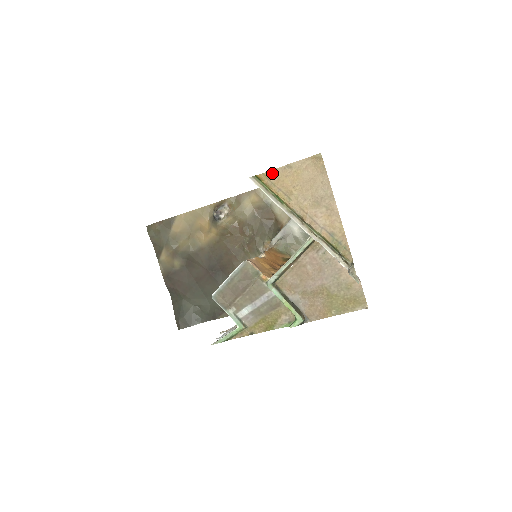
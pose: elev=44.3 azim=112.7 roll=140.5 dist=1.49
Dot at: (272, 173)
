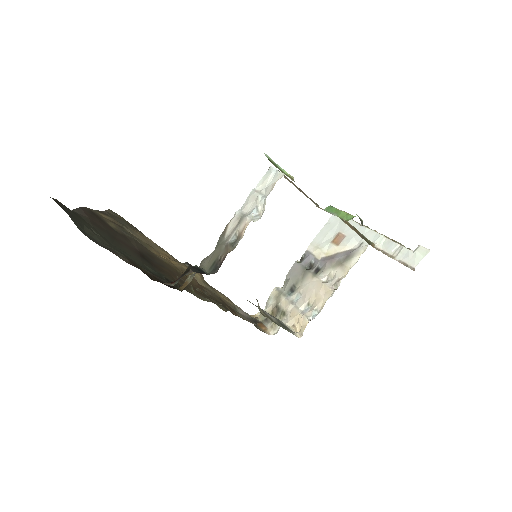
Dot at: occluded
